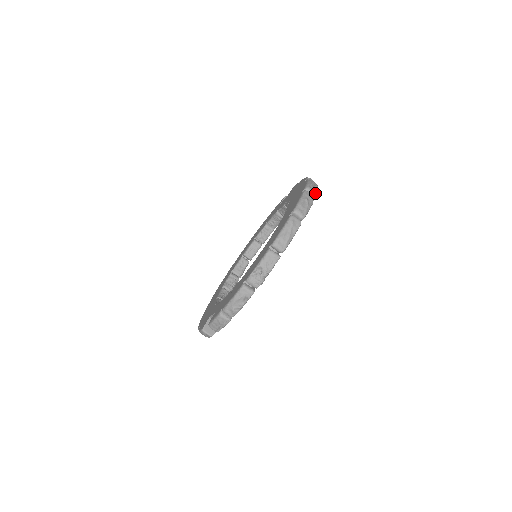
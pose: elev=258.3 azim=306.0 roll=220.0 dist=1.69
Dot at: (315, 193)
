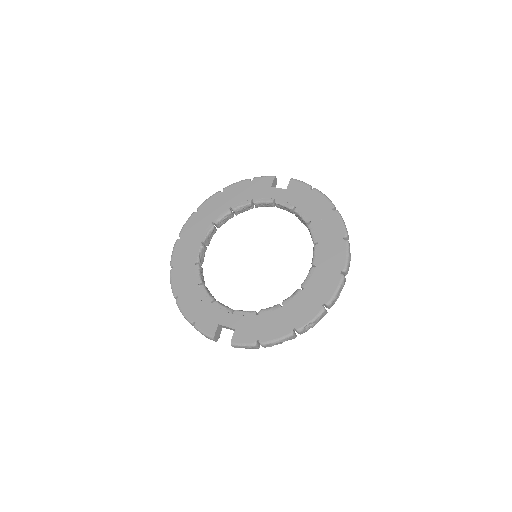
Dot at: occluded
